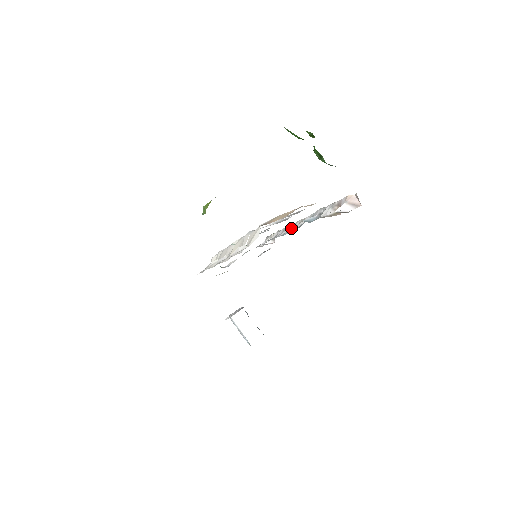
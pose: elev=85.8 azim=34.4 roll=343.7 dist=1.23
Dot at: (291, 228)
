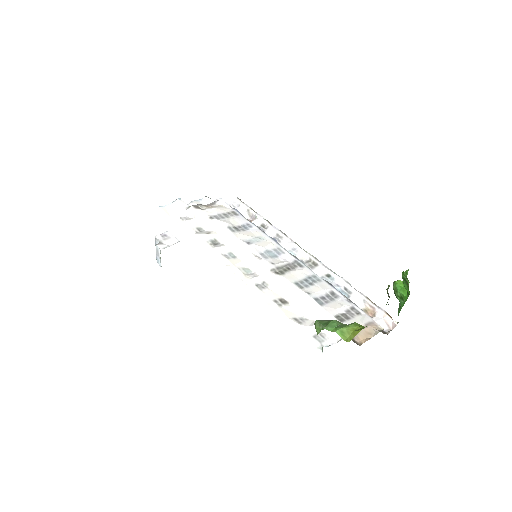
Dot at: (304, 262)
